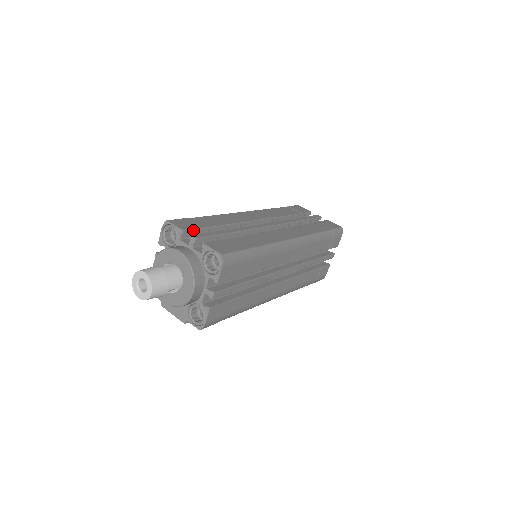
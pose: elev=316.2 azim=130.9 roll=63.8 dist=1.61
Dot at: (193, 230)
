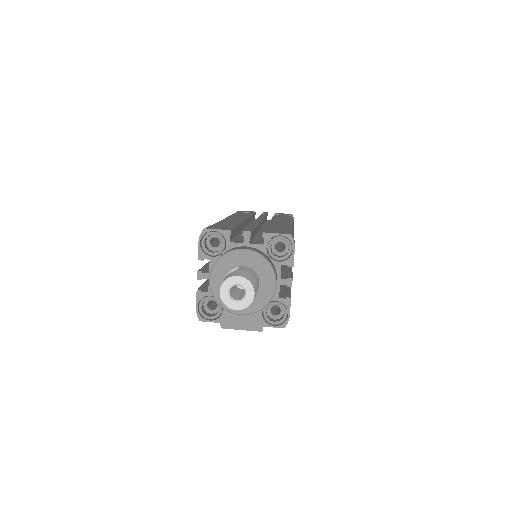
Dot at: (233, 230)
